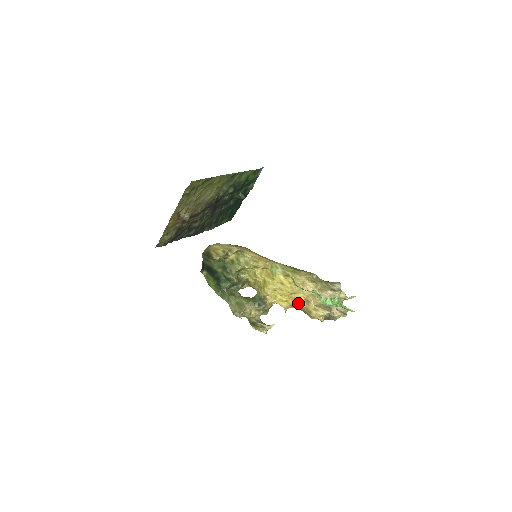
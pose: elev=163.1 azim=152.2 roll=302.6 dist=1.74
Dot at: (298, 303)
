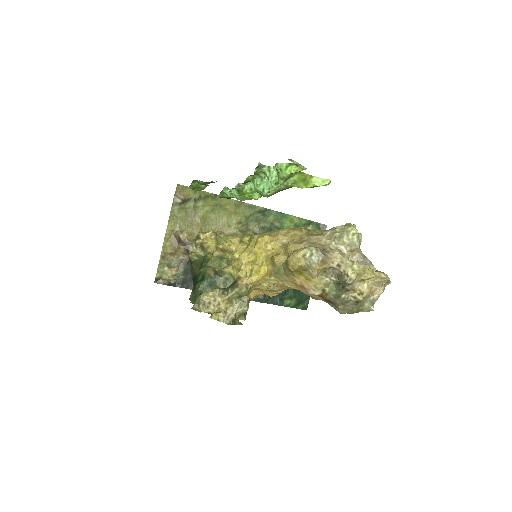
Dot at: (274, 259)
